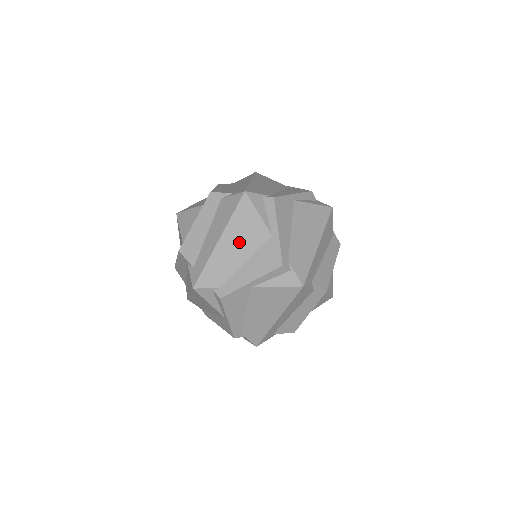
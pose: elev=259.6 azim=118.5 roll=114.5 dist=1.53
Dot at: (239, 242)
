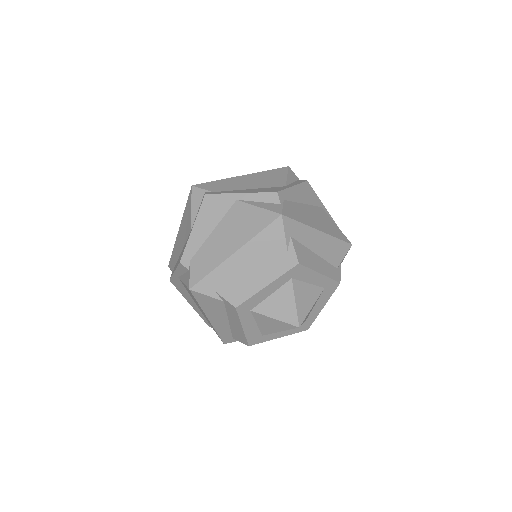
Dot at: (256, 181)
